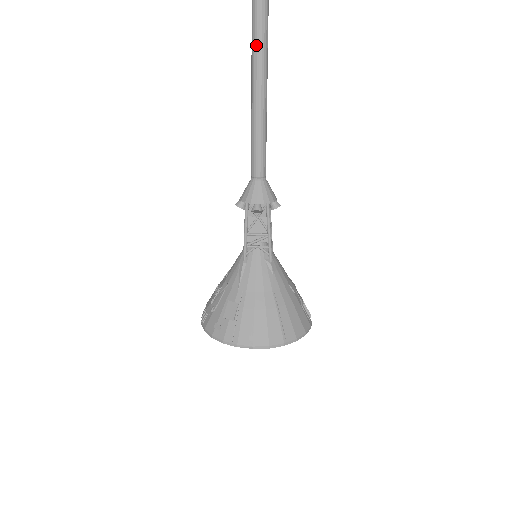
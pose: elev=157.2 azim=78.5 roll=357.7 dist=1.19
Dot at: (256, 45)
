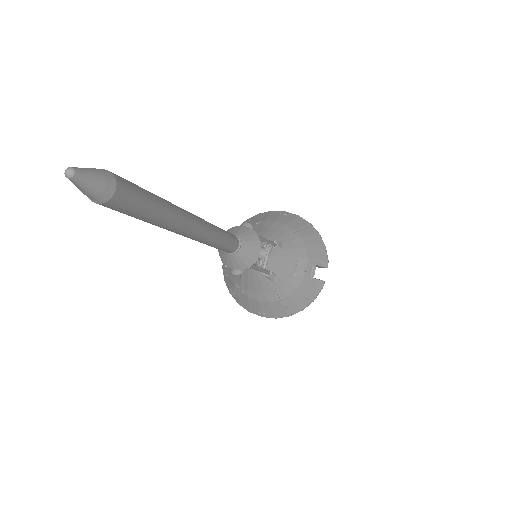
Dot at: (155, 225)
